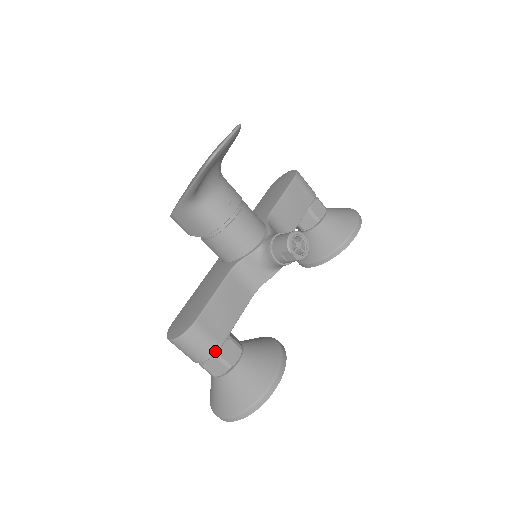
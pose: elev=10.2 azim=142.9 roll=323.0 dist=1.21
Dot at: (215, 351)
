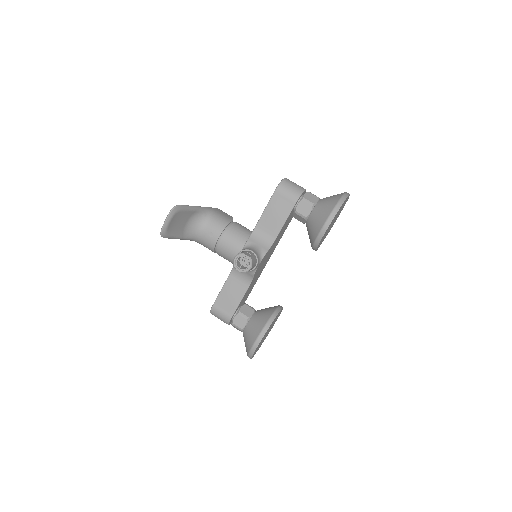
Dot at: (229, 321)
